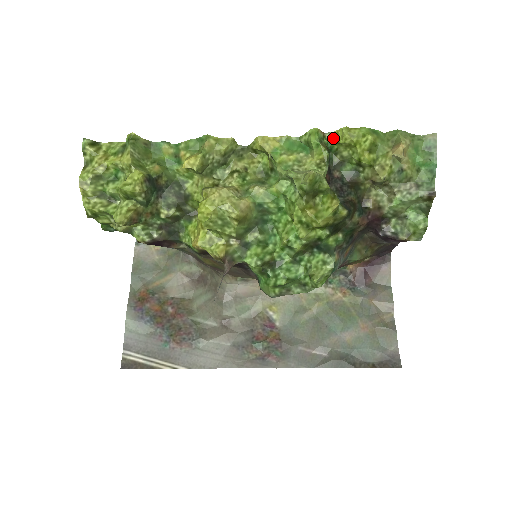
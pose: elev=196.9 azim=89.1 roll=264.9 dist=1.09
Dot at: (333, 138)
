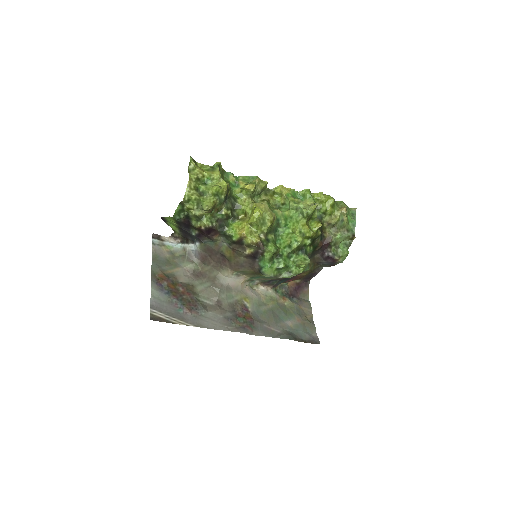
Dot at: (315, 196)
